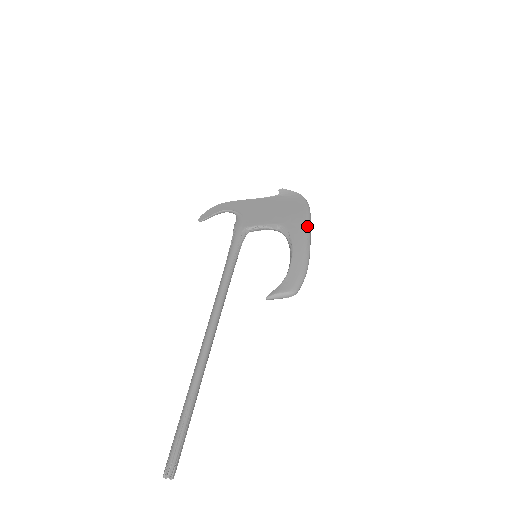
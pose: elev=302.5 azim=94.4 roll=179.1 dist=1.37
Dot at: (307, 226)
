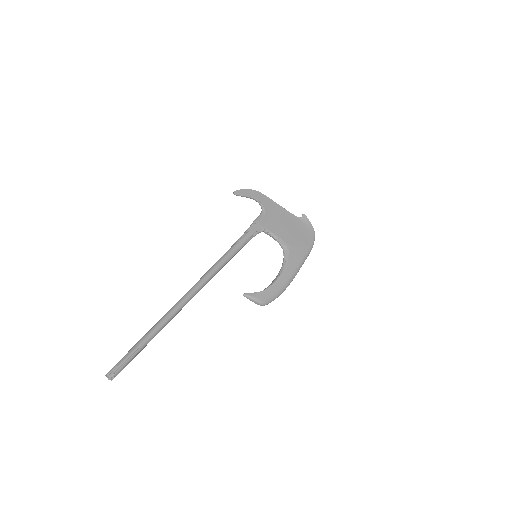
Dot at: (303, 260)
